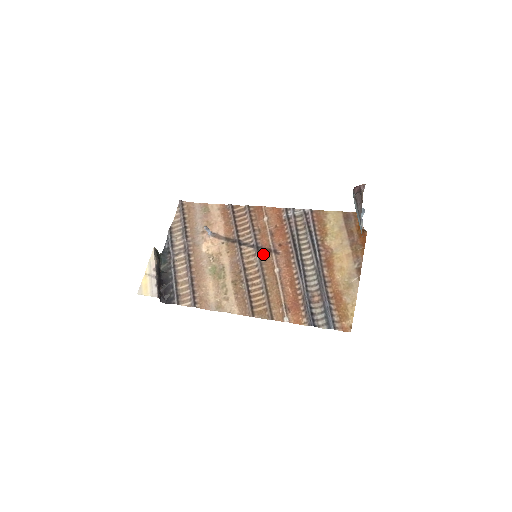
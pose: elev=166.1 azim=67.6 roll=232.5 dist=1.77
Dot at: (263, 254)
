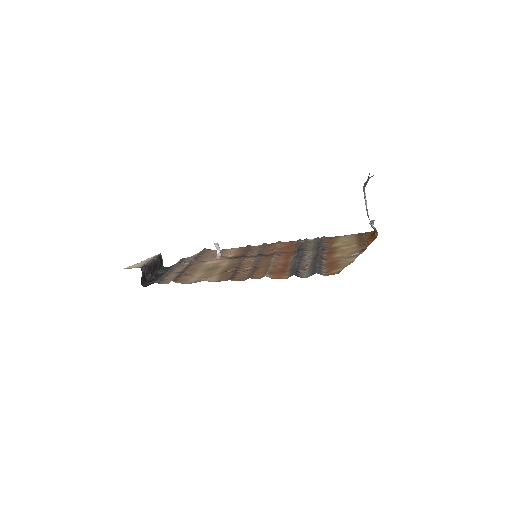
Dot at: (264, 257)
